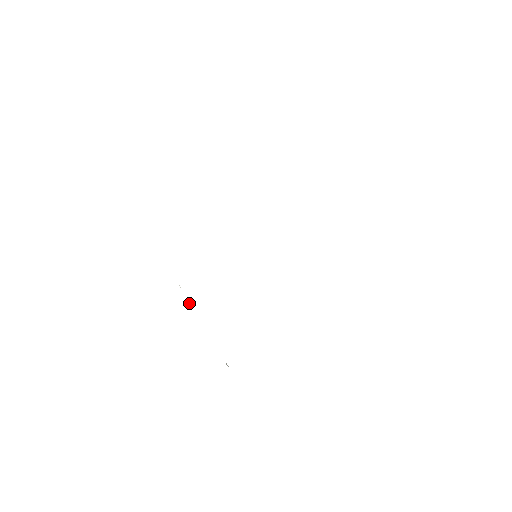
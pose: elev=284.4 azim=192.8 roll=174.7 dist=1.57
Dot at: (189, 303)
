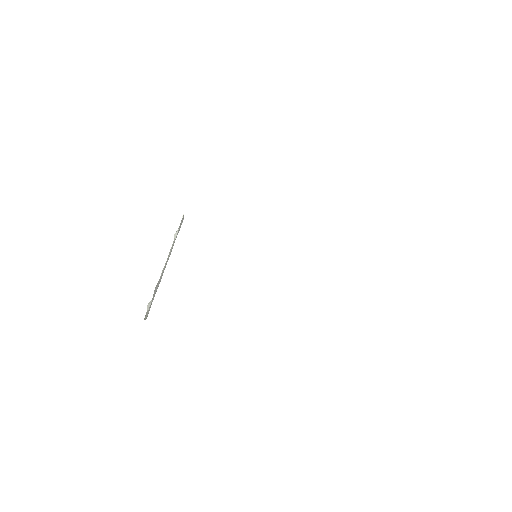
Dot at: (176, 234)
